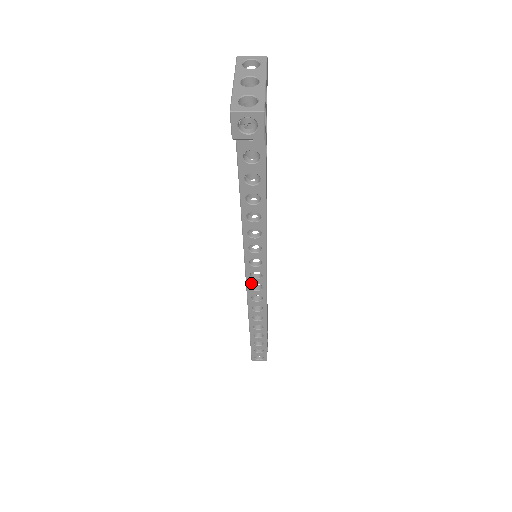
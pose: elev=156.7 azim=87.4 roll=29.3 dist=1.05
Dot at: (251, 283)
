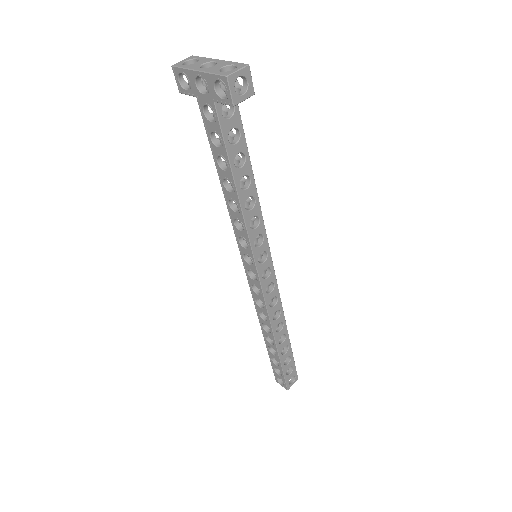
Dot at: (265, 286)
